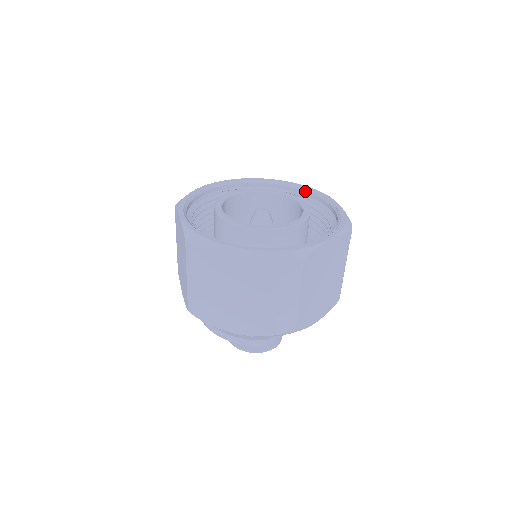
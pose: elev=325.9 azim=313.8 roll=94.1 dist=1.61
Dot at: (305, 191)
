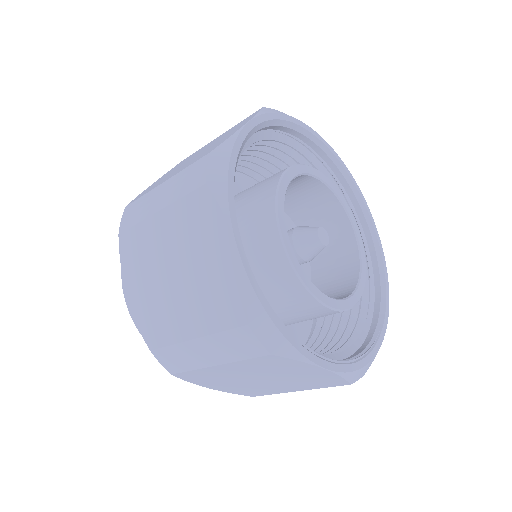
Dot at: (380, 274)
